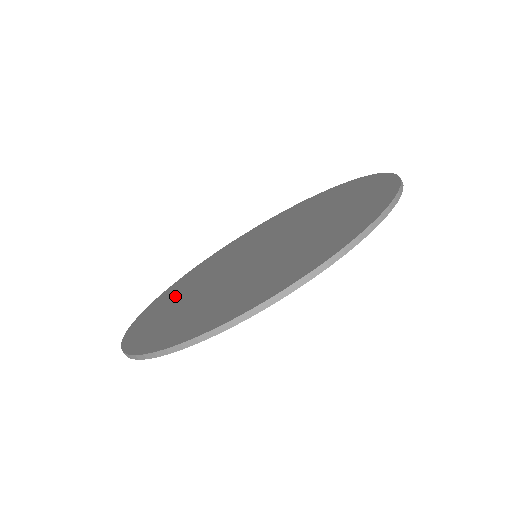
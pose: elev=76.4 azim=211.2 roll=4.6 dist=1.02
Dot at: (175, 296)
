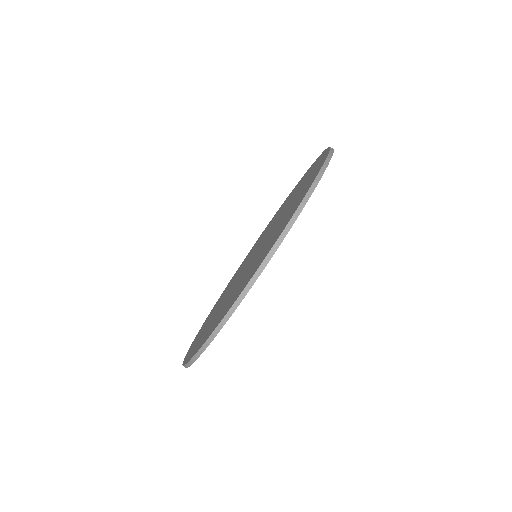
Dot at: (241, 266)
